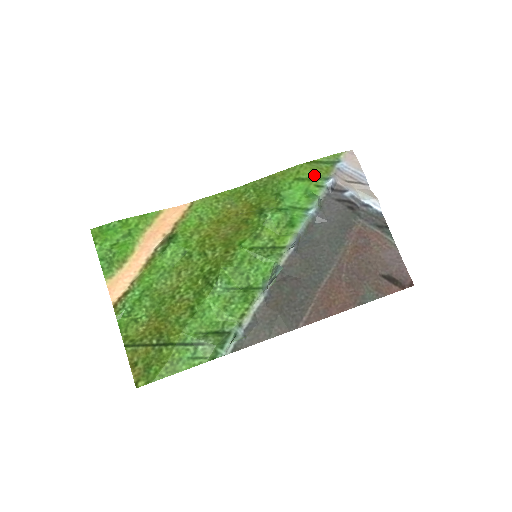
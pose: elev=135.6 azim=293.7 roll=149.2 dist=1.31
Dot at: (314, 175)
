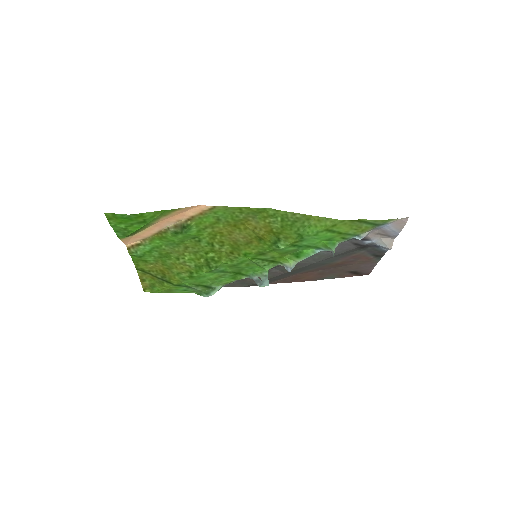
Dot at: (348, 231)
